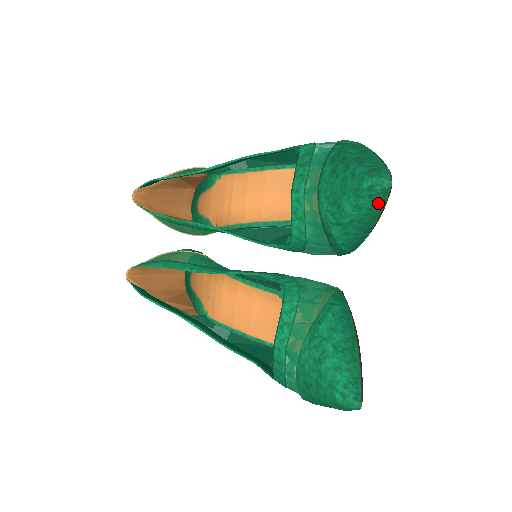
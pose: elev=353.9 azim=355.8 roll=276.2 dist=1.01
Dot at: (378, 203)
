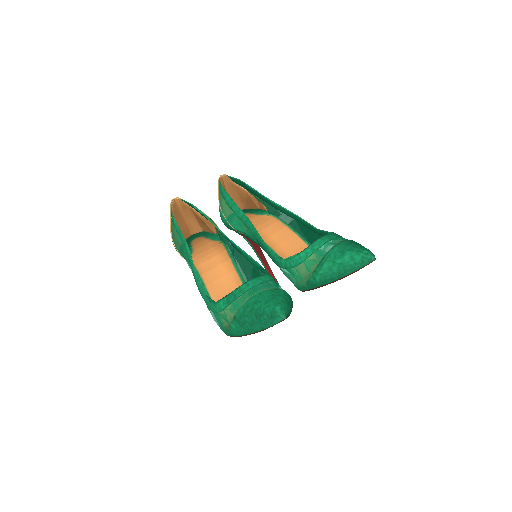
Dot at: (361, 263)
